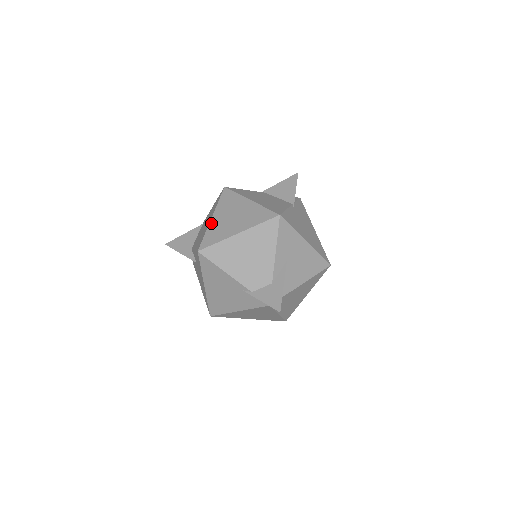
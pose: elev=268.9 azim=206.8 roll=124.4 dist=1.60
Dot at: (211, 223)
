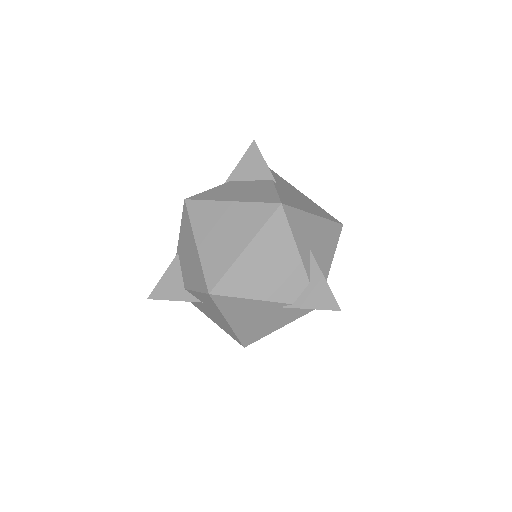
Dot at: (200, 252)
